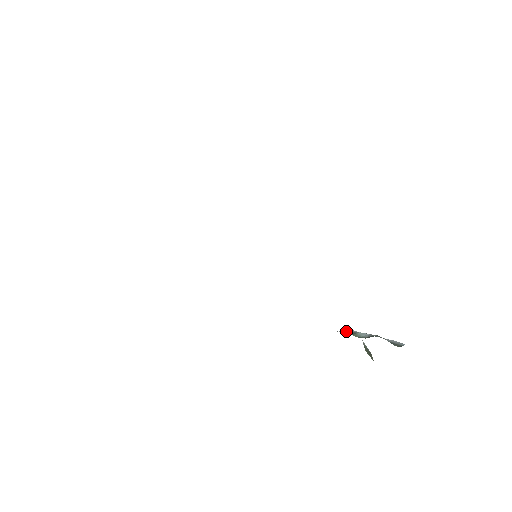
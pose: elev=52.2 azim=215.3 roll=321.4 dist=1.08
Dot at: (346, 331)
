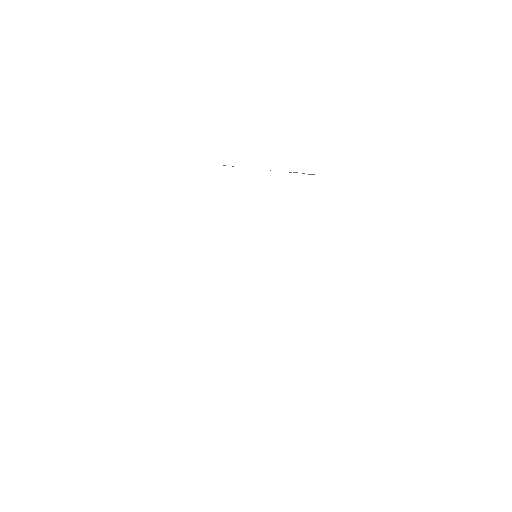
Dot at: occluded
